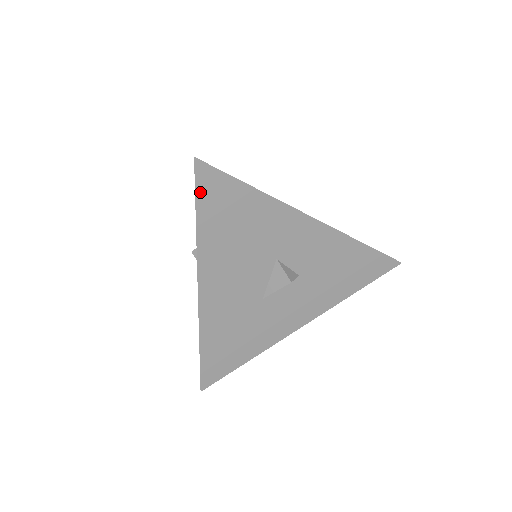
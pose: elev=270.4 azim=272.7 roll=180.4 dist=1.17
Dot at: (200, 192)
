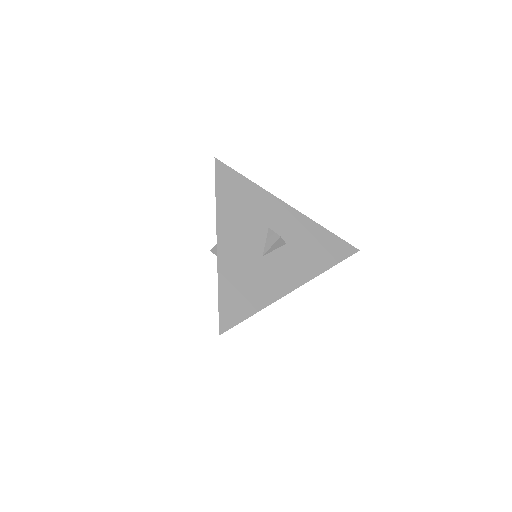
Dot at: (218, 176)
